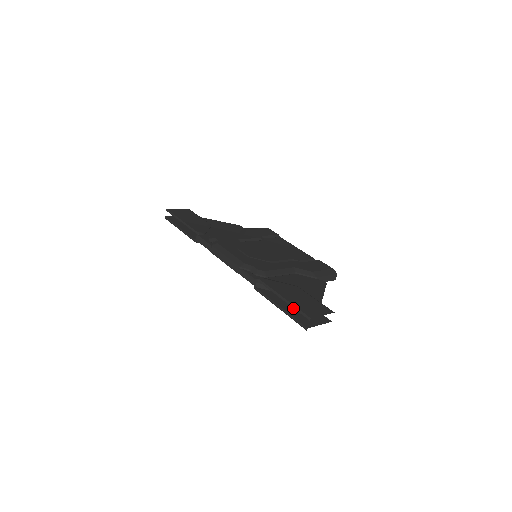
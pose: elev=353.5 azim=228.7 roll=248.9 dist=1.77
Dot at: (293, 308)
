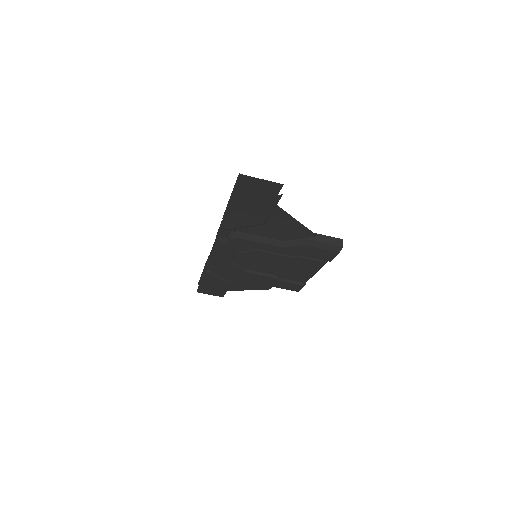
Dot at: (244, 205)
